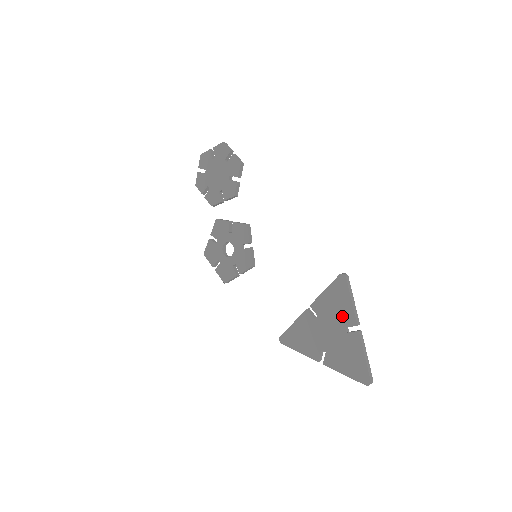
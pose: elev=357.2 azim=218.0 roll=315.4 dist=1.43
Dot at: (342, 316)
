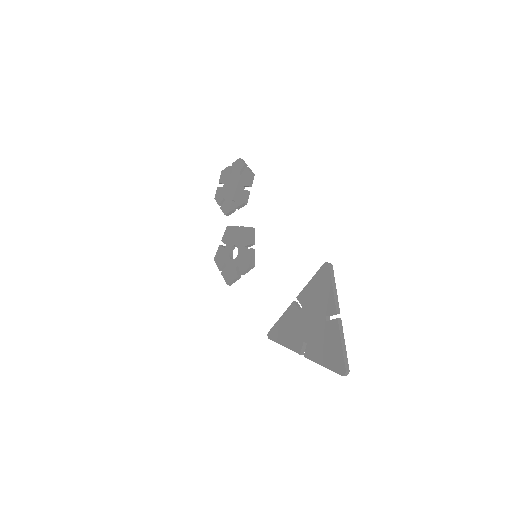
Dot at: (323, 304)
